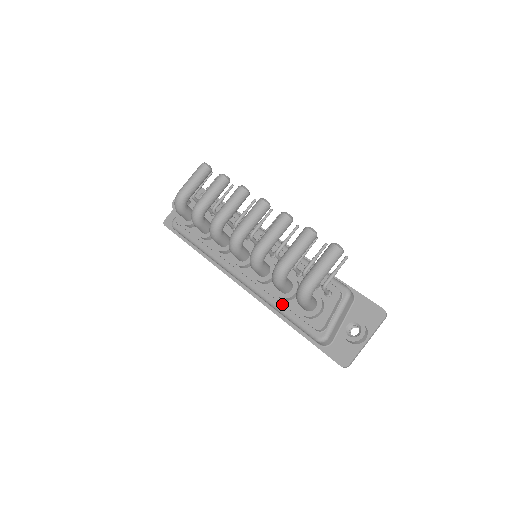
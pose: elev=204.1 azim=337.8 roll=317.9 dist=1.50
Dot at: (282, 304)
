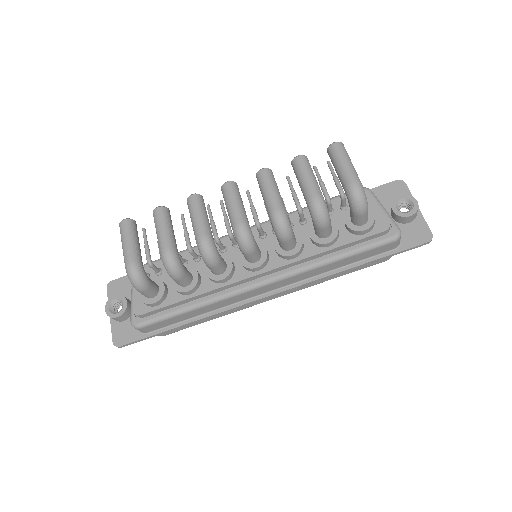
Dot at: (333, 252)
